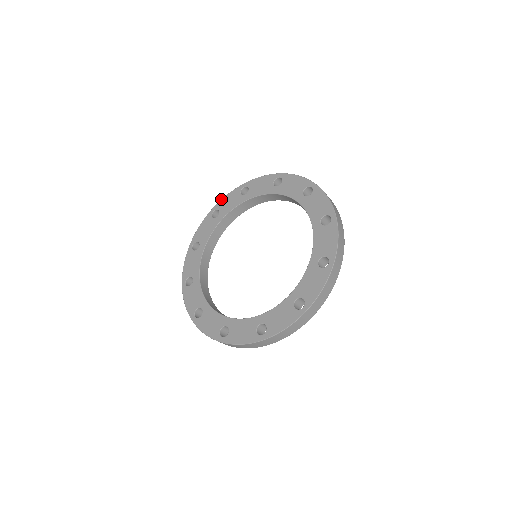
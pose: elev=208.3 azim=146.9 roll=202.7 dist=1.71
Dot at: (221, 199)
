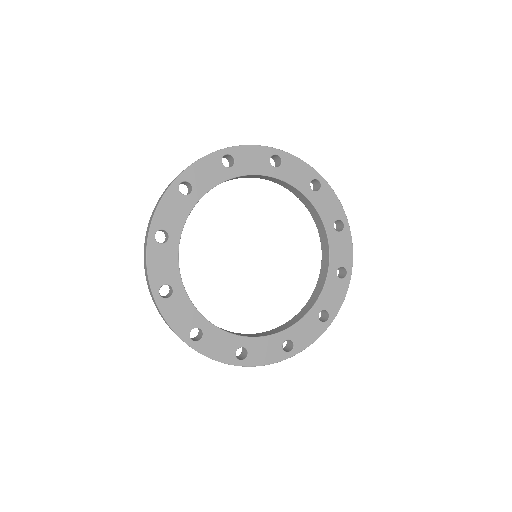
Dot at: occluded
